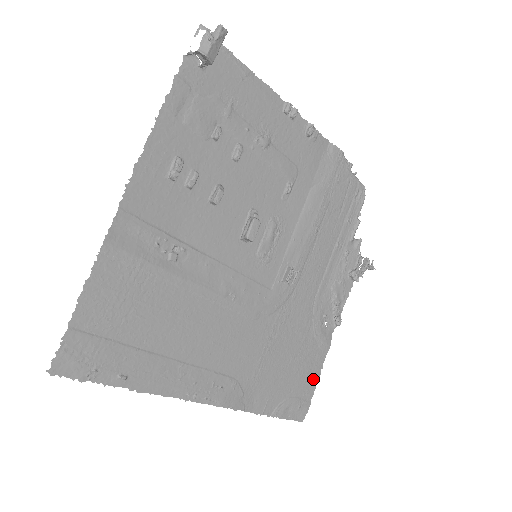
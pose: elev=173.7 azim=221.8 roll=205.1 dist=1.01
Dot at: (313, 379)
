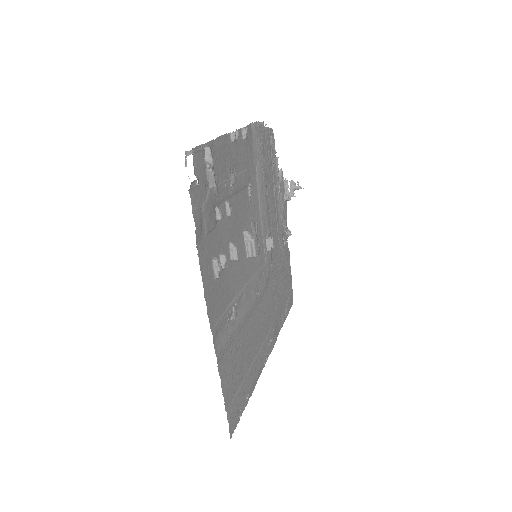
Dot at: (290, 278)
